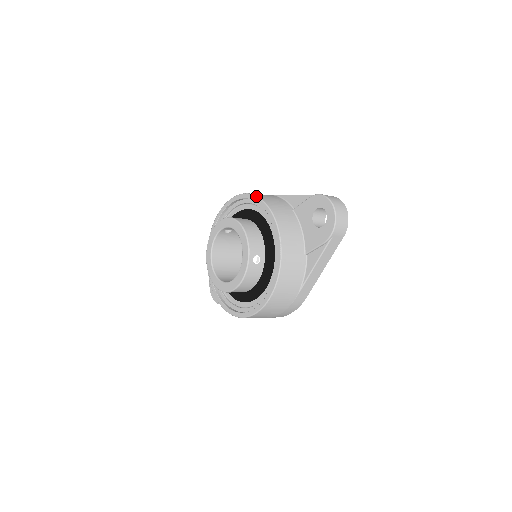
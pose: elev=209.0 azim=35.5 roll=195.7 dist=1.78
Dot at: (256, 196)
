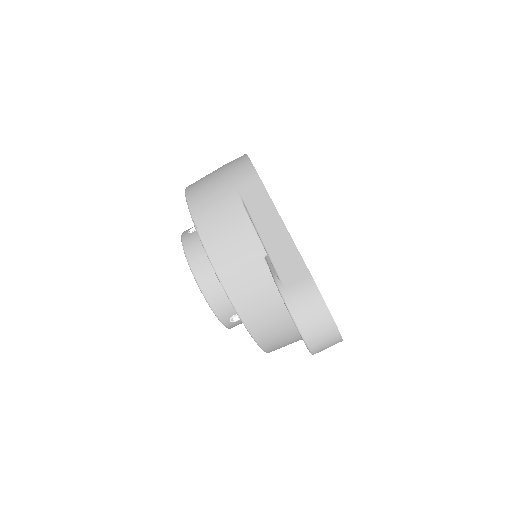
Dot at: occluded
